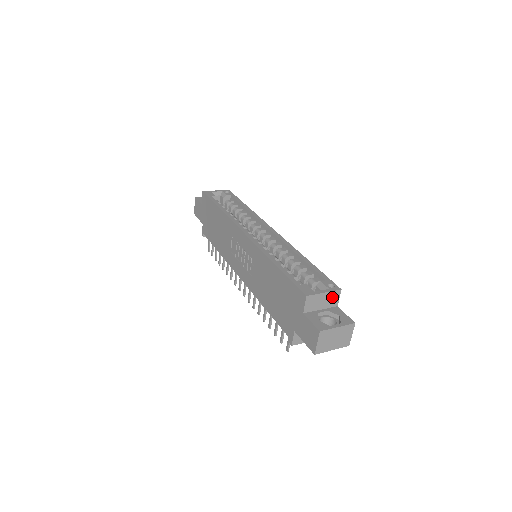
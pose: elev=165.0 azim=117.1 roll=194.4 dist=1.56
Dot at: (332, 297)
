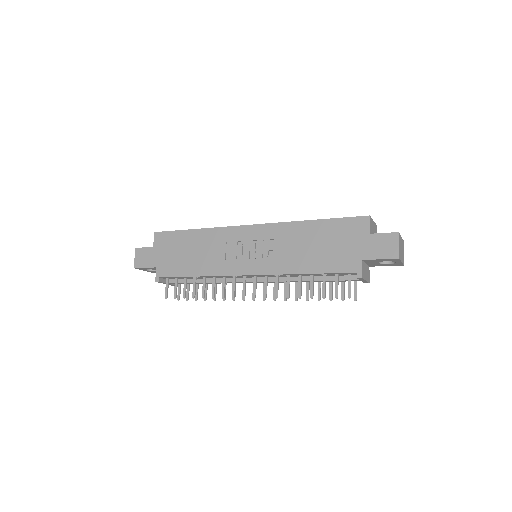
Dot at: (375, 229)
